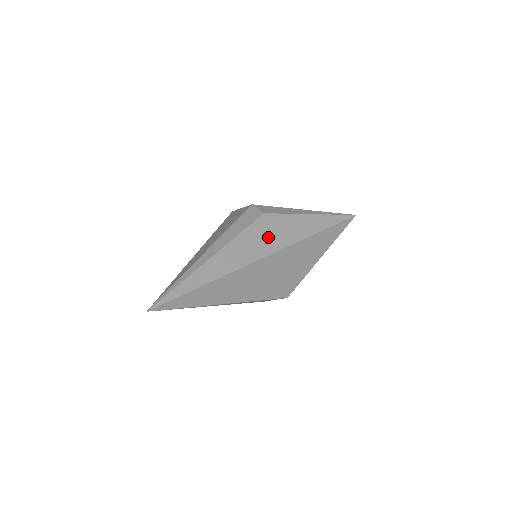
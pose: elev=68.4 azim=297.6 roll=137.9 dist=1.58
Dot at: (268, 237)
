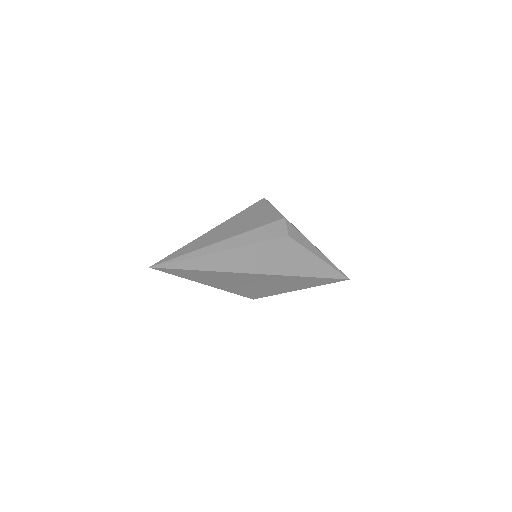
Dot at: (277, 259)
